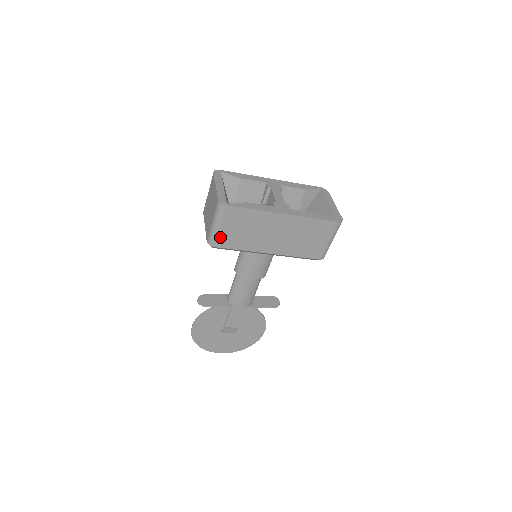
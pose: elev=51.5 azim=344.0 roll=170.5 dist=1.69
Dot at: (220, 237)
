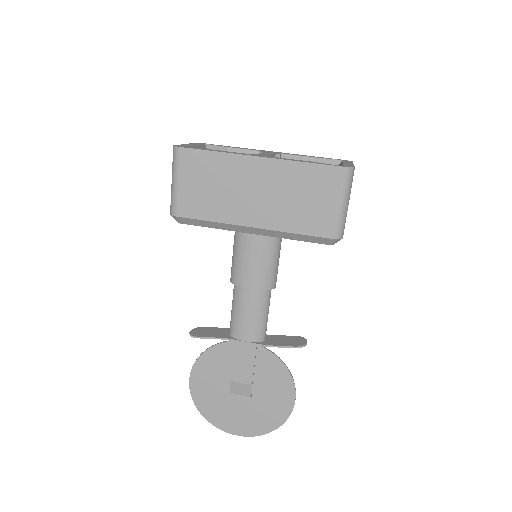
Dot at: (181, 200)
